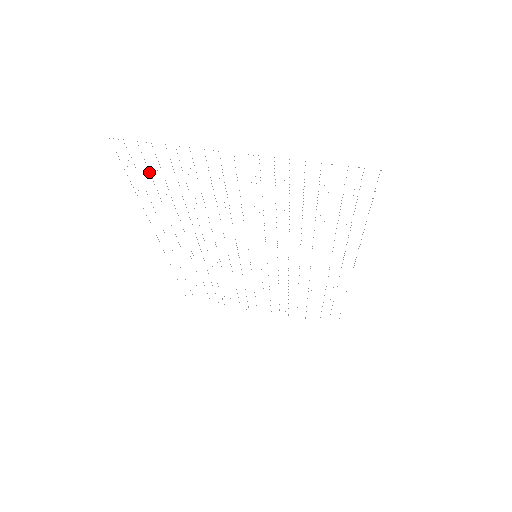
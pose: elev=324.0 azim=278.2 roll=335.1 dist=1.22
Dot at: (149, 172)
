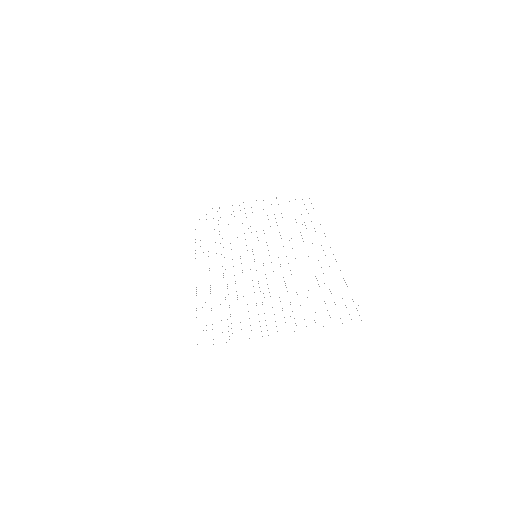
Dot at: occluded
